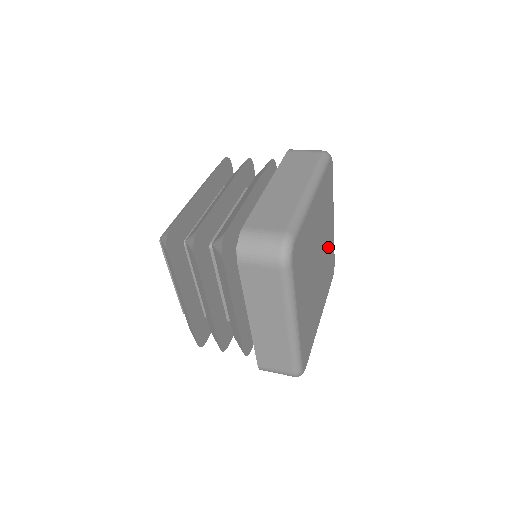
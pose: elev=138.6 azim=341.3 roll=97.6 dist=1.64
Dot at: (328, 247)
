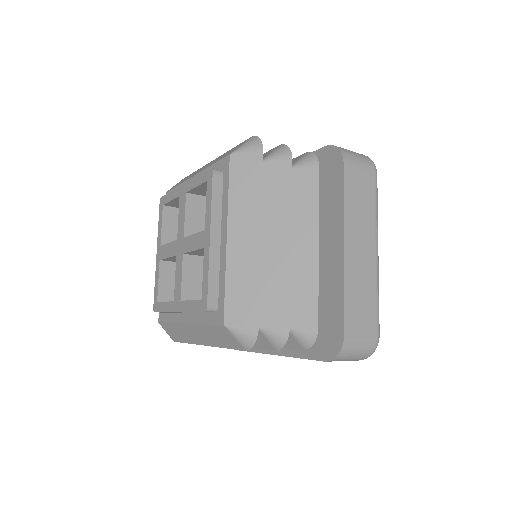
Dot at: occluded
